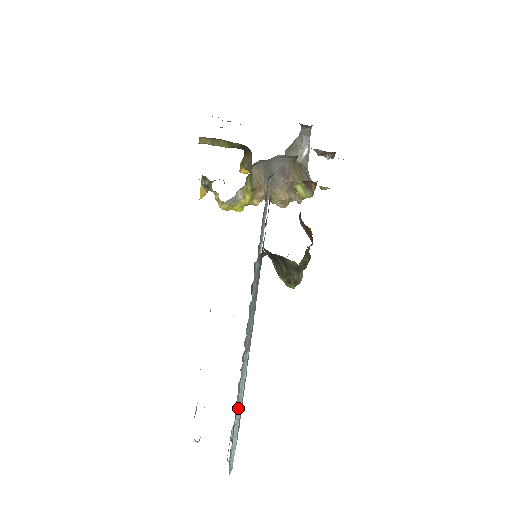
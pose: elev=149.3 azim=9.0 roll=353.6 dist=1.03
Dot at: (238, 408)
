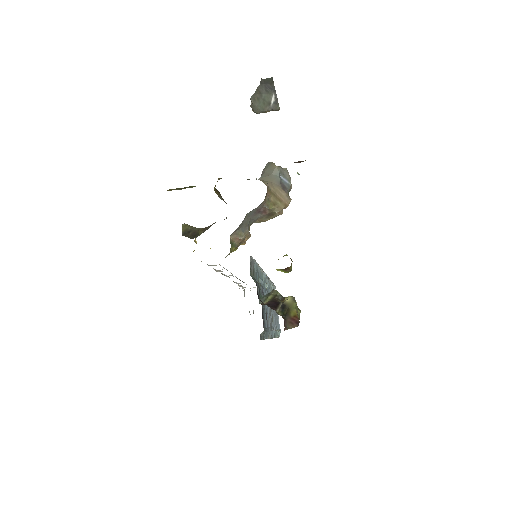
Dot at: occluded
